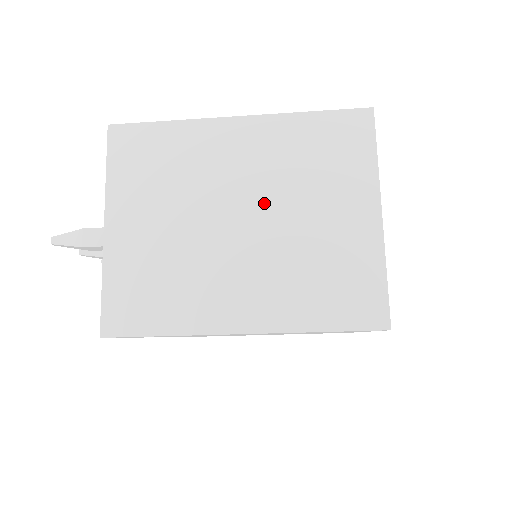
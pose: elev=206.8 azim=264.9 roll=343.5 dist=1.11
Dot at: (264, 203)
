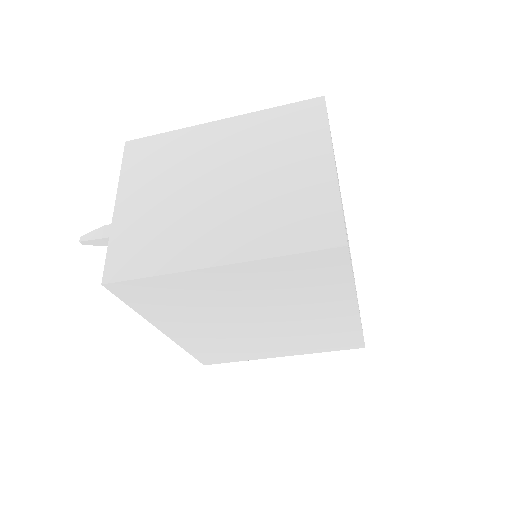
Dot at: (238, 171)
